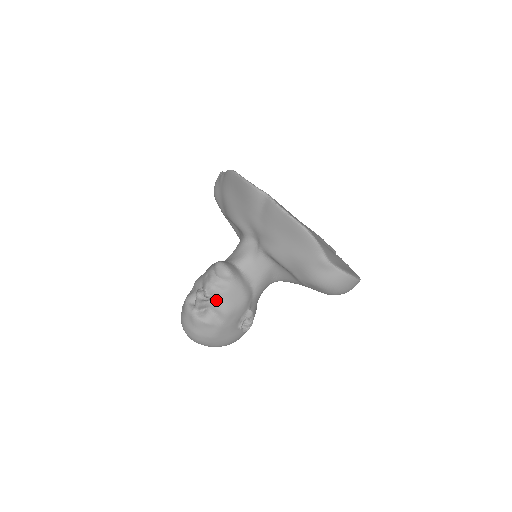
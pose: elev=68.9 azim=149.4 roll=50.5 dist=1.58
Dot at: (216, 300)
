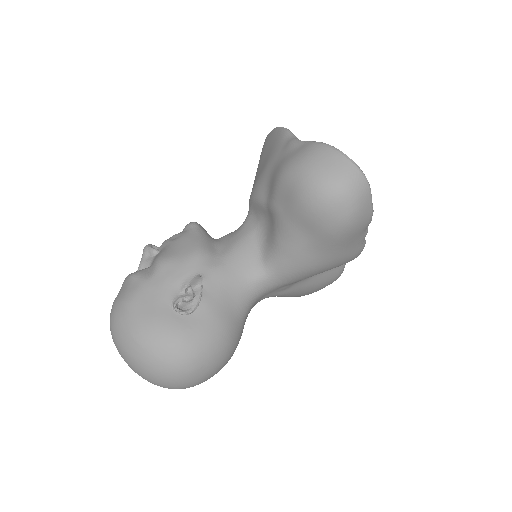
Dot at: (161, 251)
